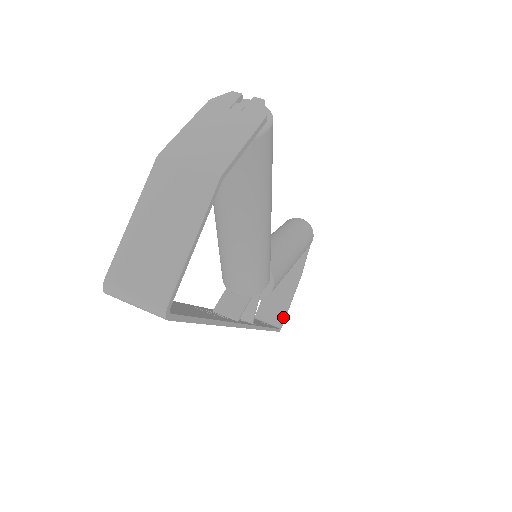
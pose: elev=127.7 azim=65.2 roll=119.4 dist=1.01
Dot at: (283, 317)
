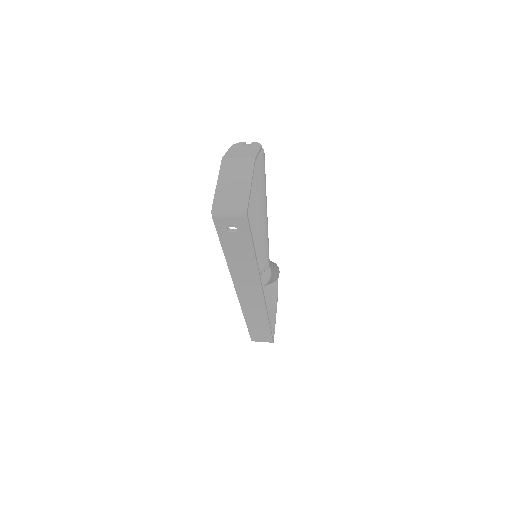
Dot at: (273, 333)
